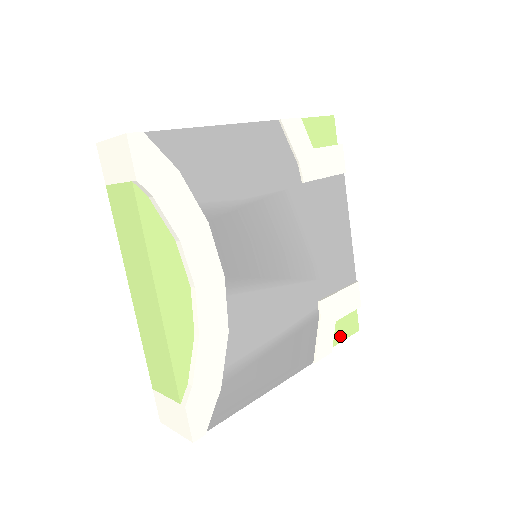
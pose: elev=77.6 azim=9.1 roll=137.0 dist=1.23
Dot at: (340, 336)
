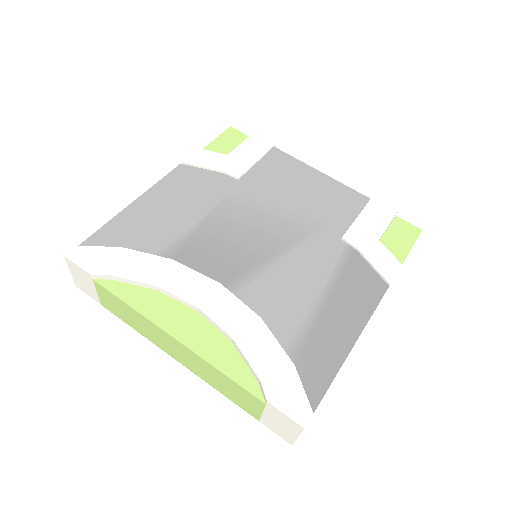
Dot at: (403, 248)
